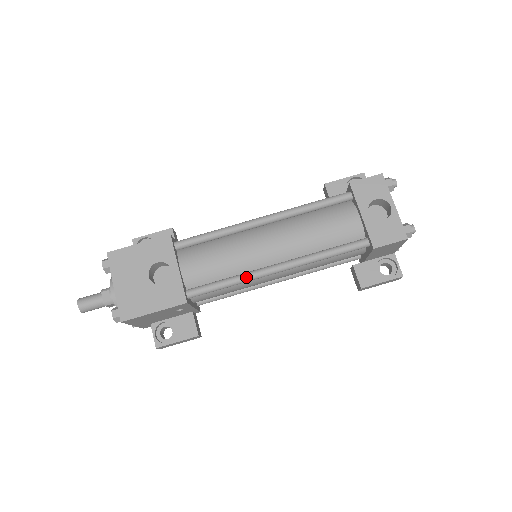
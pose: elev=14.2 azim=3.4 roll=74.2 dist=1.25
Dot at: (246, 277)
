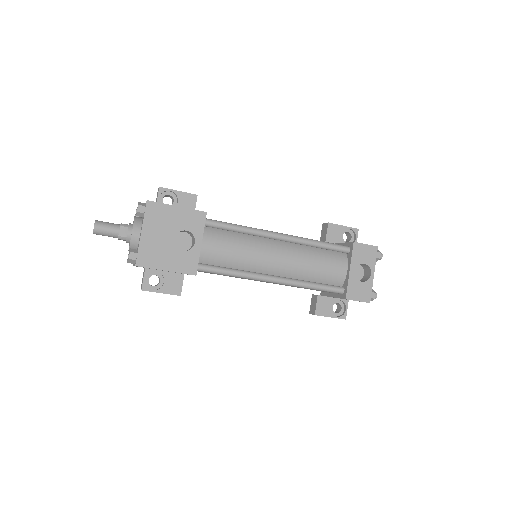
Dot at: (248, 276)
